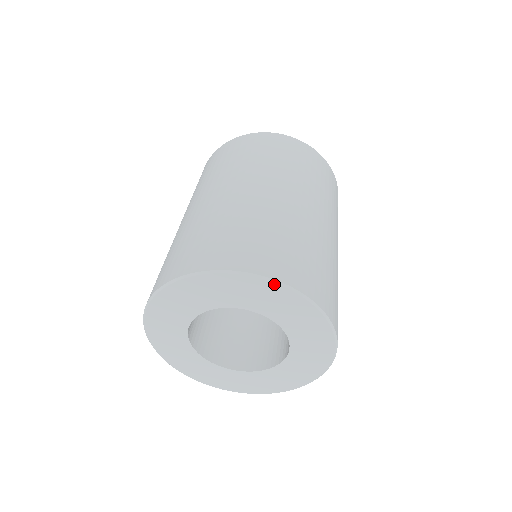
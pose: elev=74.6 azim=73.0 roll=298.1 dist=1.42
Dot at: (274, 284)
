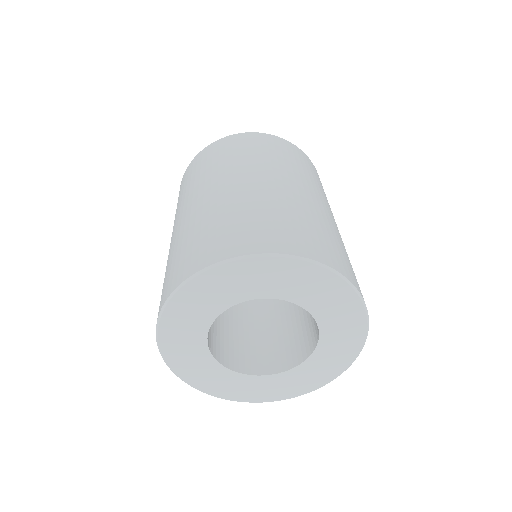
Dot at: (219, 267)
